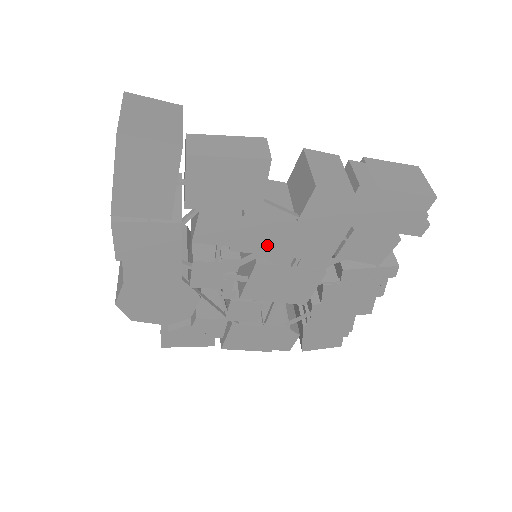
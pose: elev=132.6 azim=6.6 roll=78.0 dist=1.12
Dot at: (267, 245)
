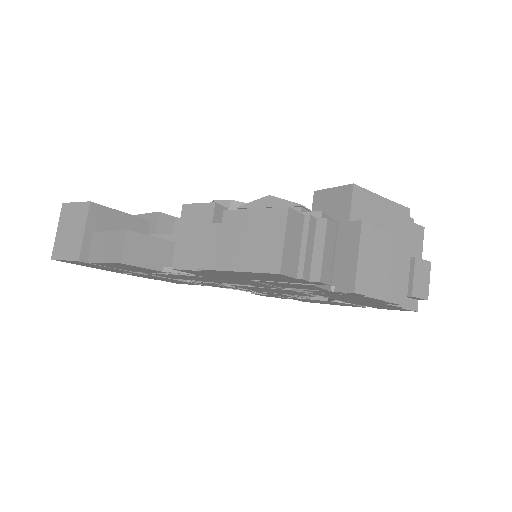
Dot at: (213, 281)
